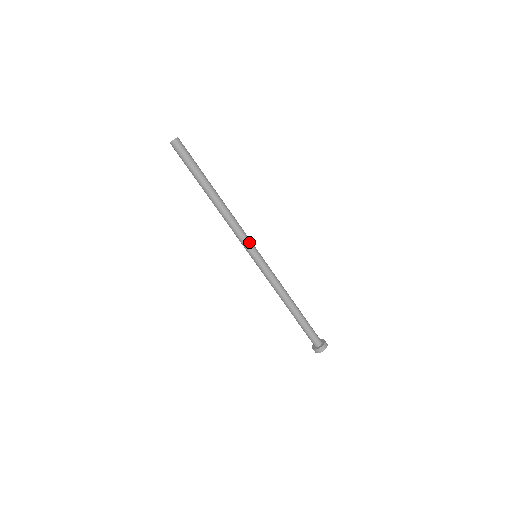
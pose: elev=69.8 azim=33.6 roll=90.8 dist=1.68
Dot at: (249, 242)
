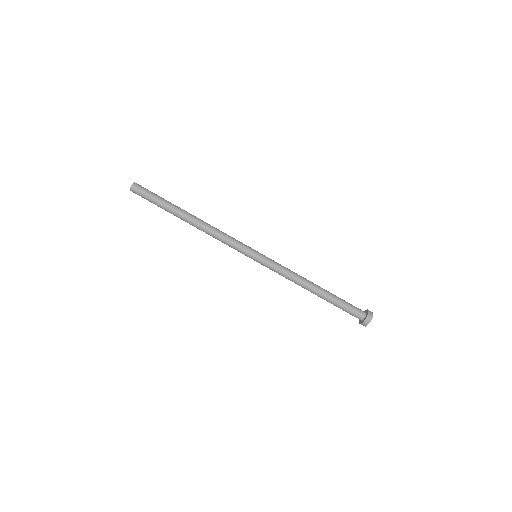
Dot at: (242, 245)
